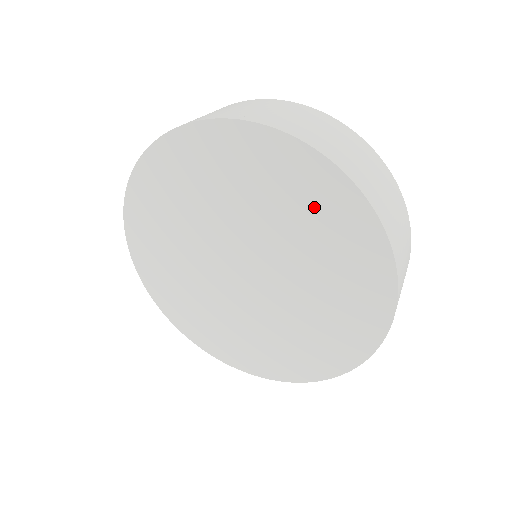
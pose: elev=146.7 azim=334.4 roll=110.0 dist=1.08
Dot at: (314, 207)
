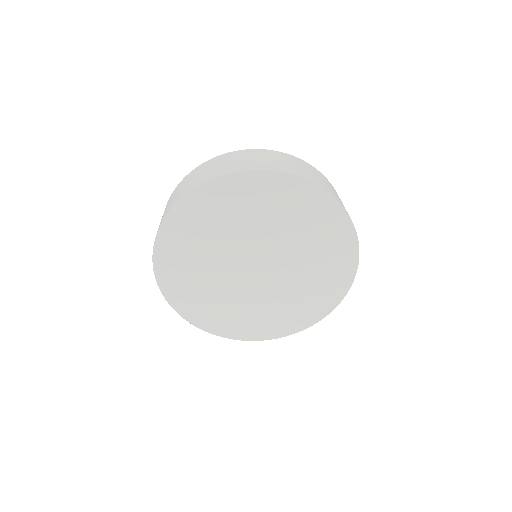
Dot at: (321, 228)
